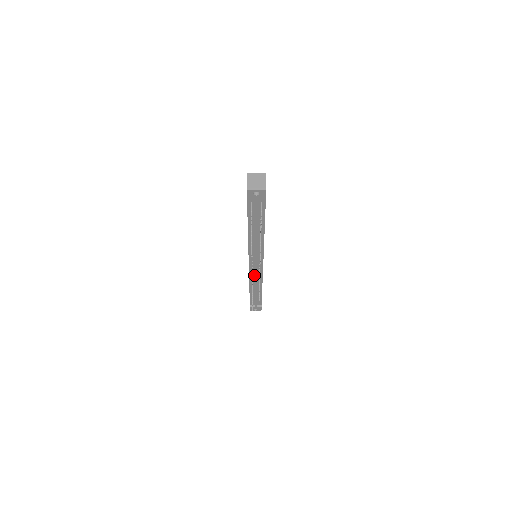
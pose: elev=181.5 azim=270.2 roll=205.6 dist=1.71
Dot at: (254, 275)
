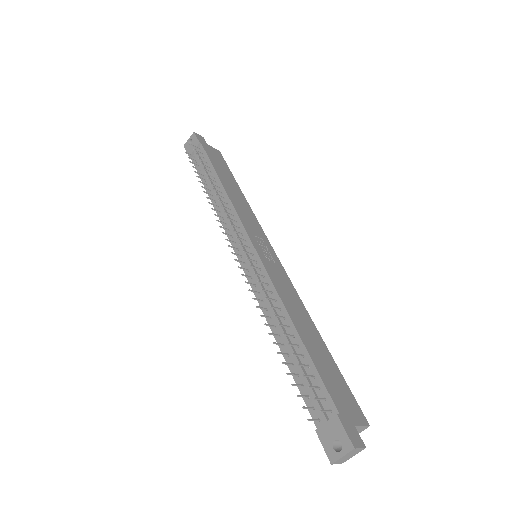
Dot at: (259, 285)
